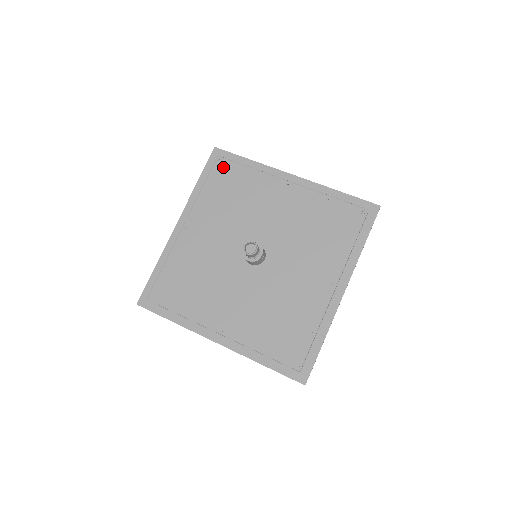
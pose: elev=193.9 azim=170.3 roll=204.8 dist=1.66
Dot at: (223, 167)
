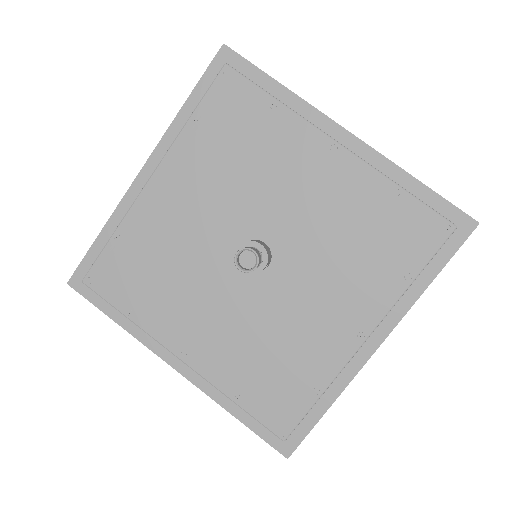
Dot at: (231, 88)
